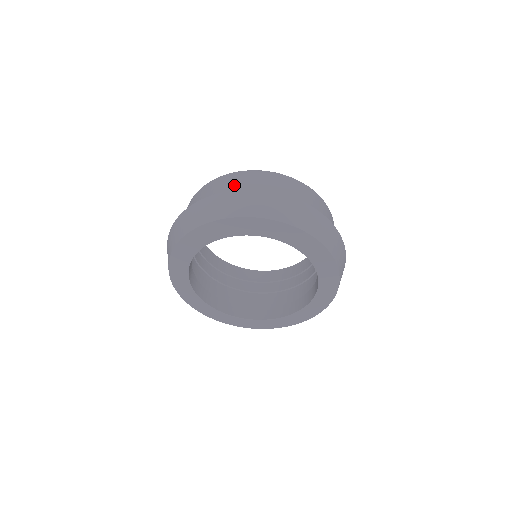
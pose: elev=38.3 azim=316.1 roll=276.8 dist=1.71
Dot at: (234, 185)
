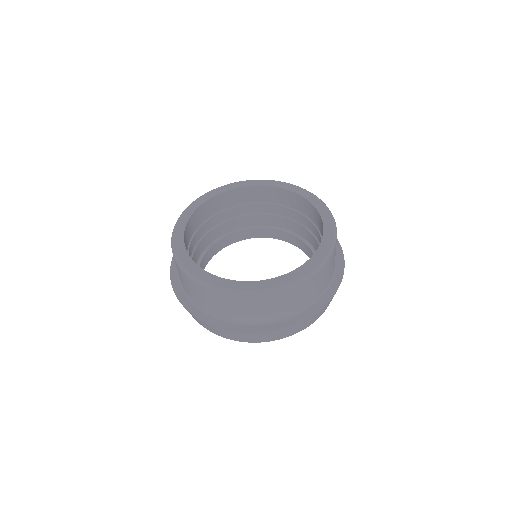
Dot at: (295, 301)
